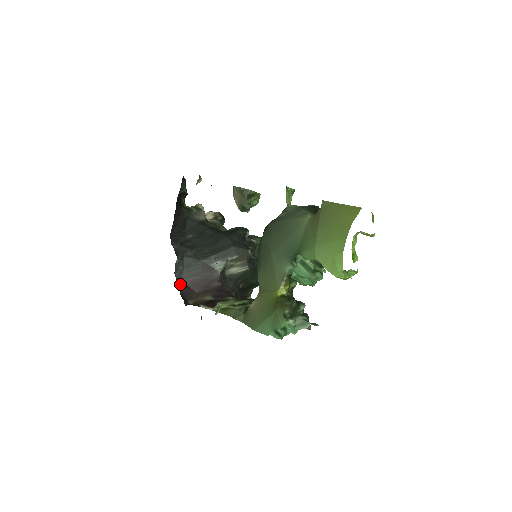
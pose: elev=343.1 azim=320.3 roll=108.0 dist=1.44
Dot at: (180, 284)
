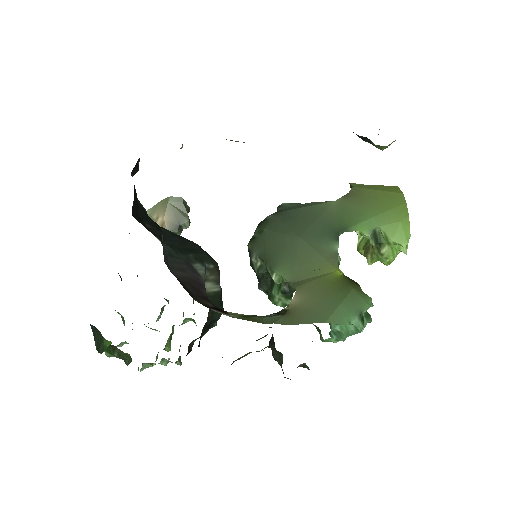
Dot at: (173, 274)
